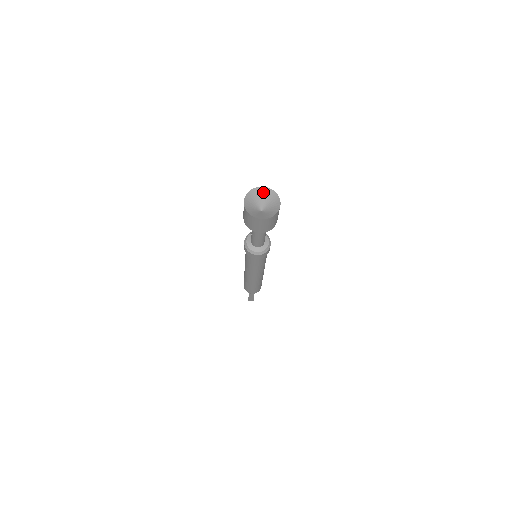
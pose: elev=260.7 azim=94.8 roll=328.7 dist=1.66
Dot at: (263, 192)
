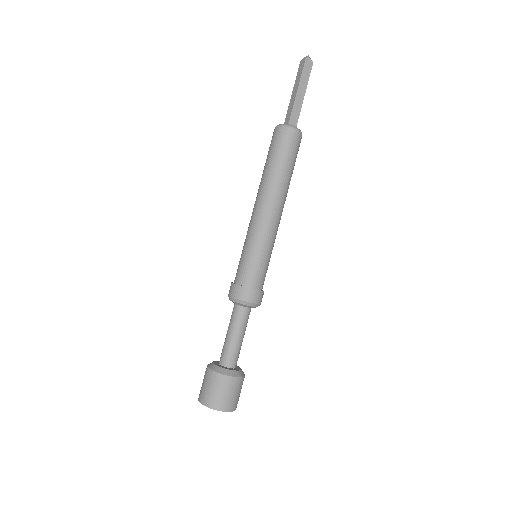
Dot at: (225, 406)
